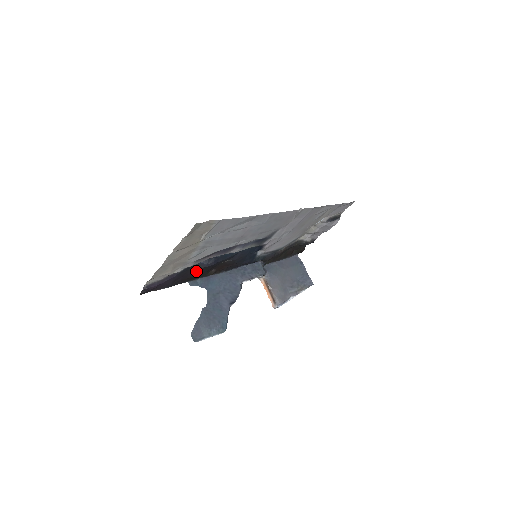
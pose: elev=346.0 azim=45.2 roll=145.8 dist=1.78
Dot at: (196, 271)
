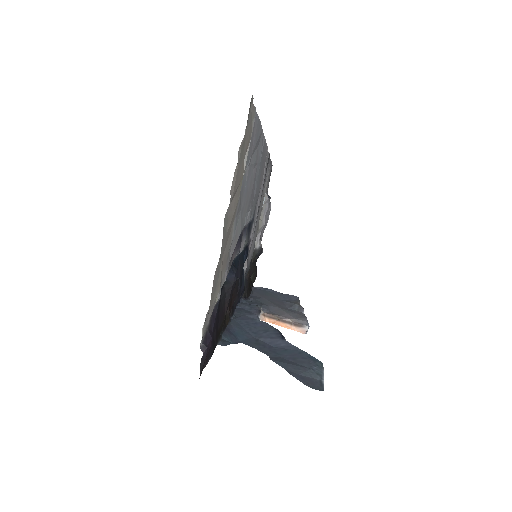
Dot at: (223, 306)
